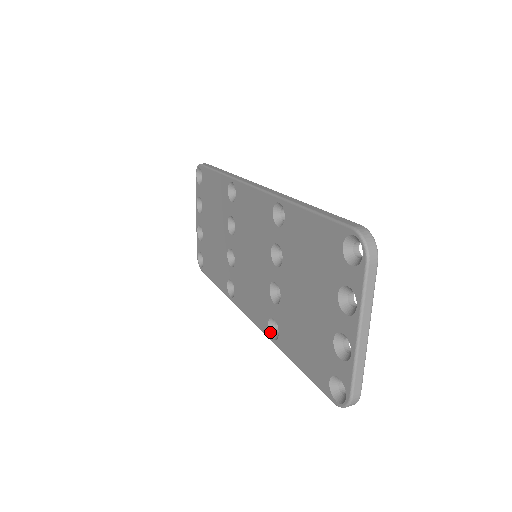
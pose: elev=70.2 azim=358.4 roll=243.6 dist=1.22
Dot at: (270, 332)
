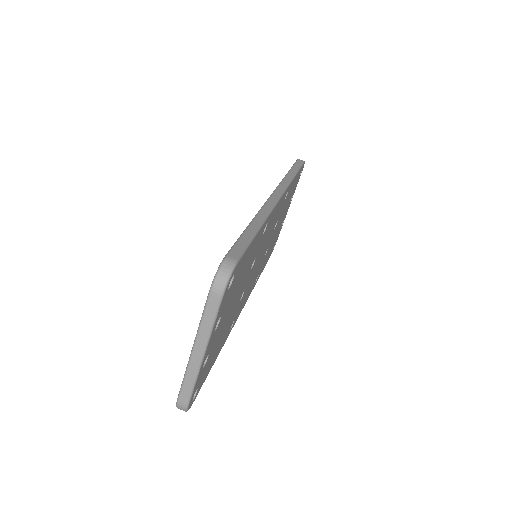
Dot at: occluded
